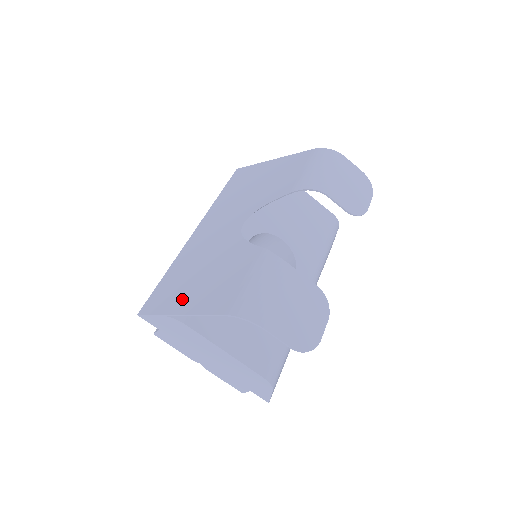
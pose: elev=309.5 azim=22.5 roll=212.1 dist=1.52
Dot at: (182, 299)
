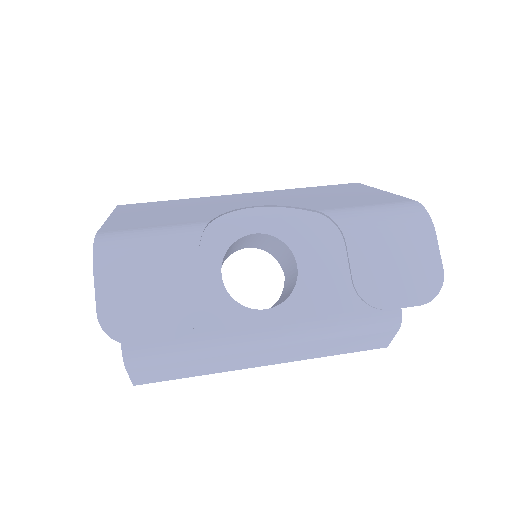
Dot at: (132, 213)
